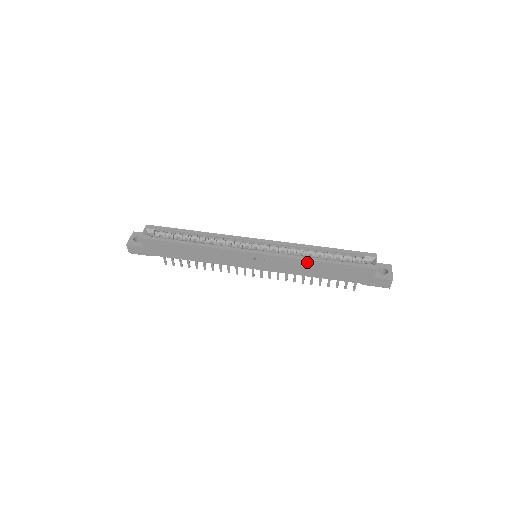
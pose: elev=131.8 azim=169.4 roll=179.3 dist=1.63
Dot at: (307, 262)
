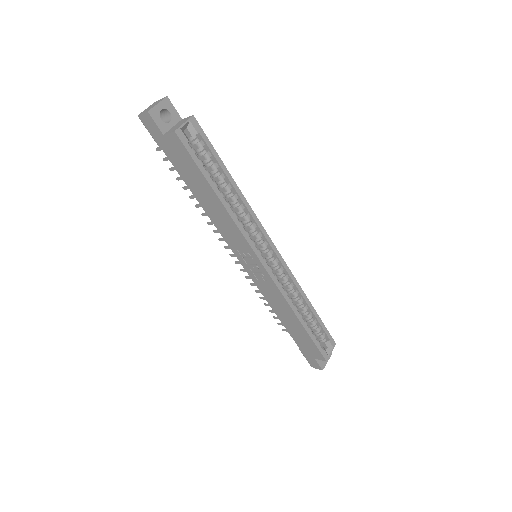
Dot at: (291, 311)
